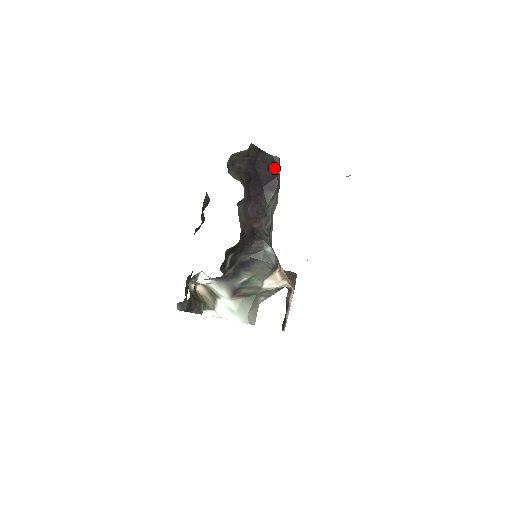
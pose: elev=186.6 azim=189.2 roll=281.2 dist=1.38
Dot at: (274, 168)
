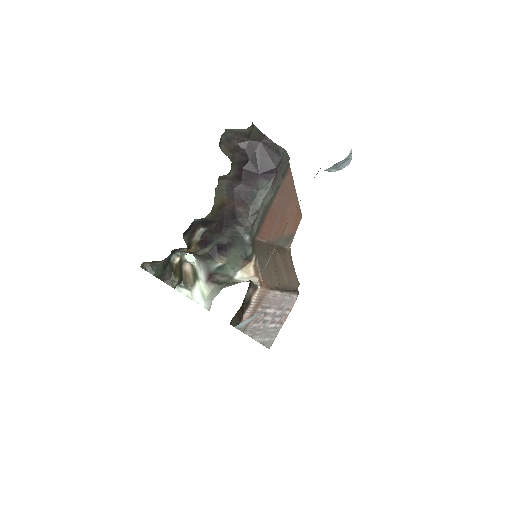
Dot at: (276, 158)
